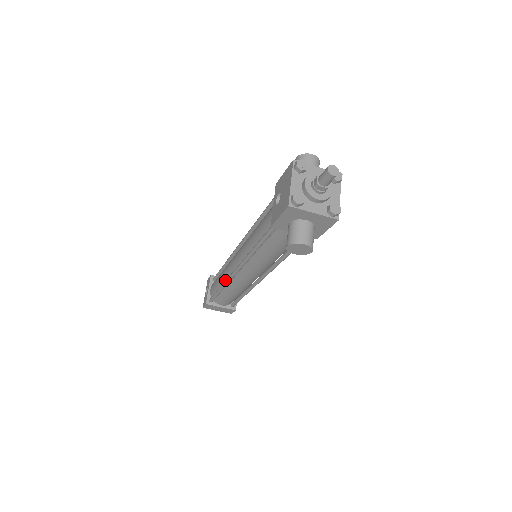
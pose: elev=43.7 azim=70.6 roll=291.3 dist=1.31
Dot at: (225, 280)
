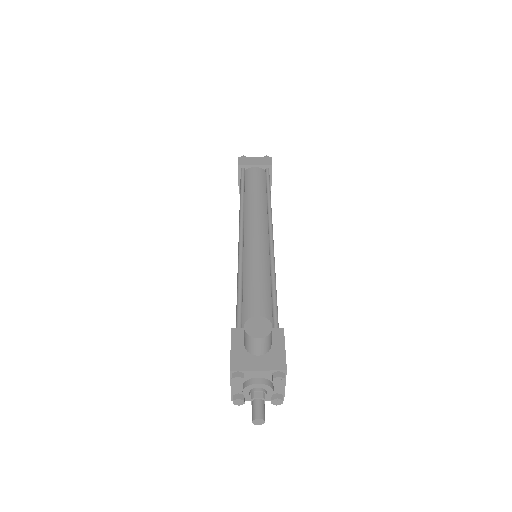
Dot at: occluded
